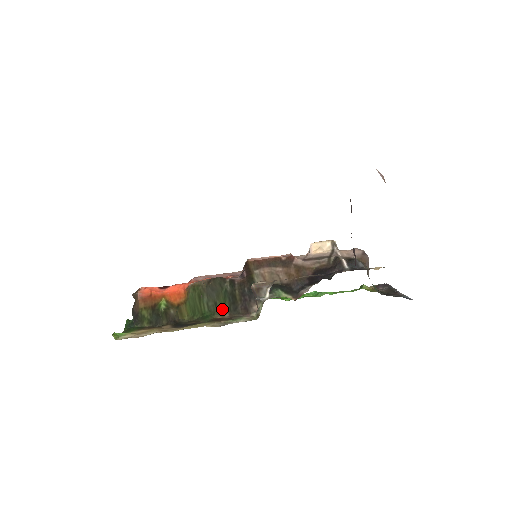
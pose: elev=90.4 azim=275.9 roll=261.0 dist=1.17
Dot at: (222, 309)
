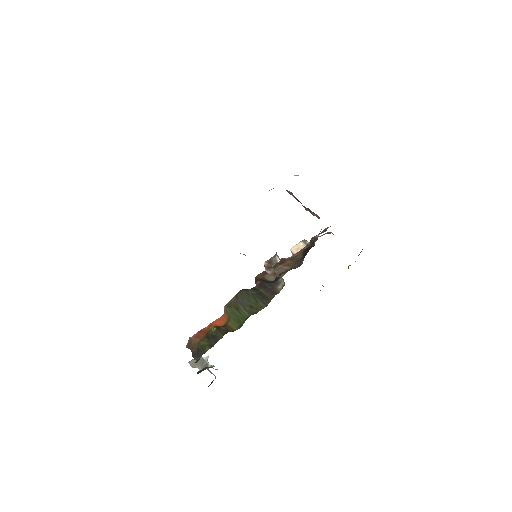
Dot at: (258, 306)
